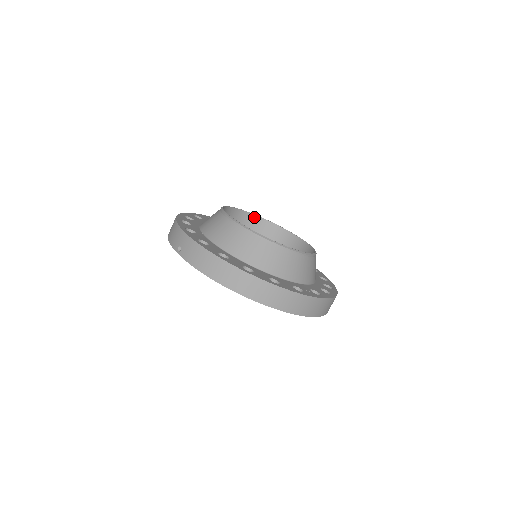
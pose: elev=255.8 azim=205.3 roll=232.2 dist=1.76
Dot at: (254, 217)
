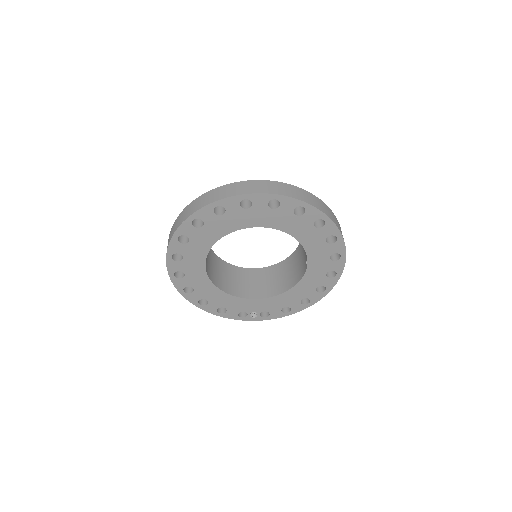
Dot at: (268, 269)
